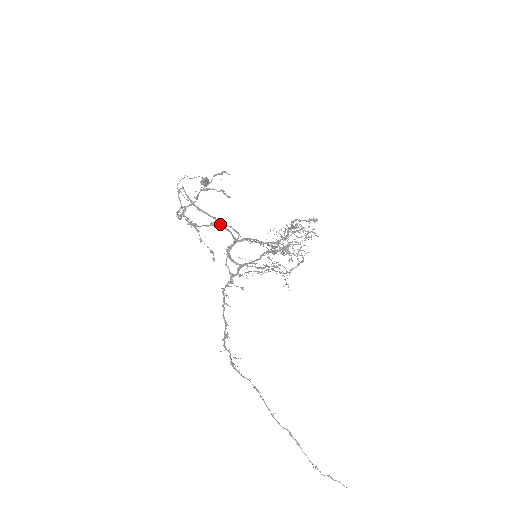
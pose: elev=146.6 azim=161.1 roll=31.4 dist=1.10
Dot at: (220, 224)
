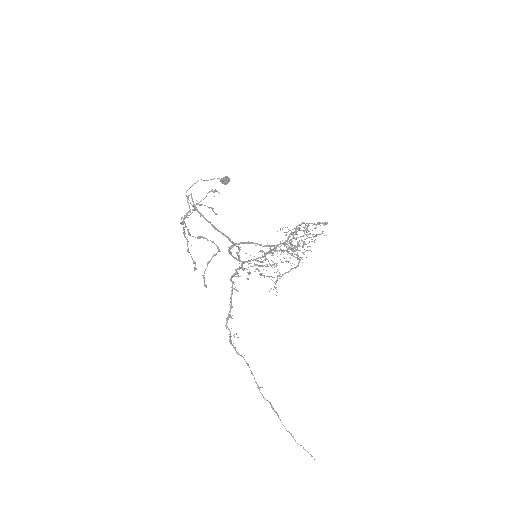
Dot at: (218, 230)
